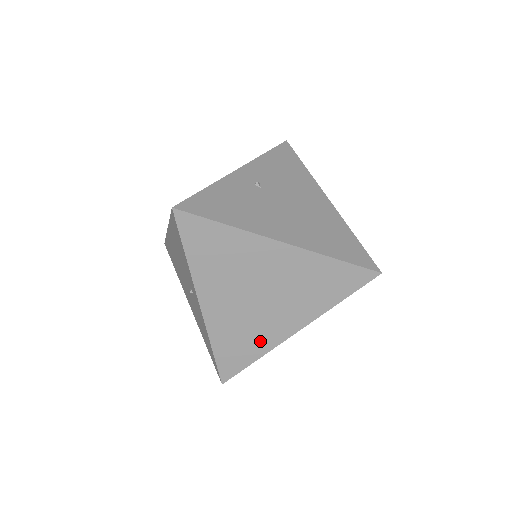
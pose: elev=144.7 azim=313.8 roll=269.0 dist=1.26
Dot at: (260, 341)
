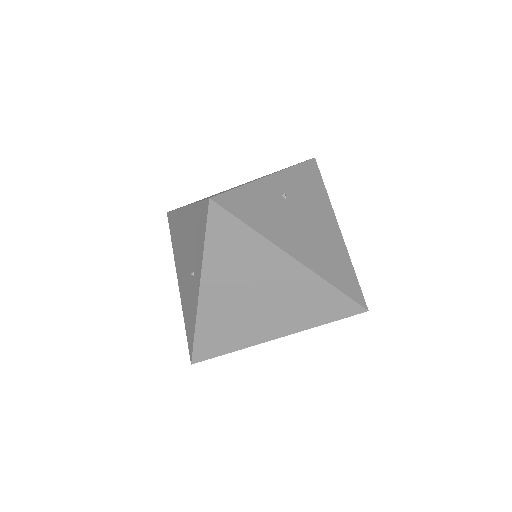
Dot at: (241, 337)
